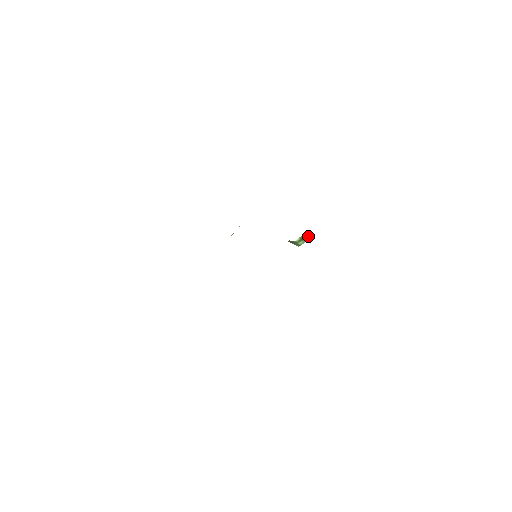
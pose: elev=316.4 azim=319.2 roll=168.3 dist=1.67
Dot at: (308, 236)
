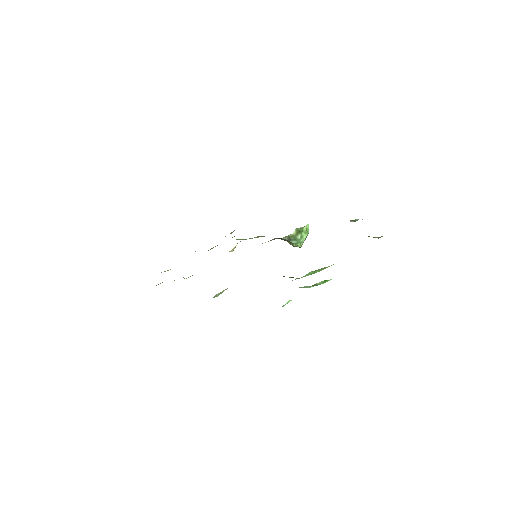
Dot at: (304, 228)
